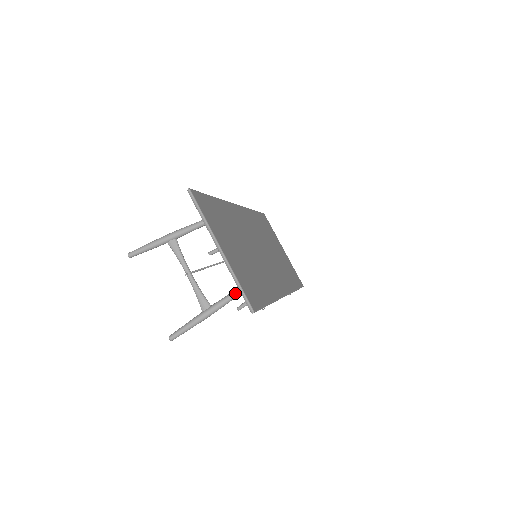
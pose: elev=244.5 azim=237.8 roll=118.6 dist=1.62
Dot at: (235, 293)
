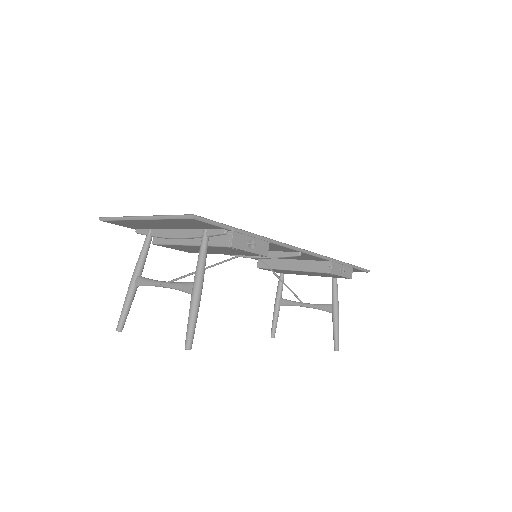
Dot at: (200, 247)
